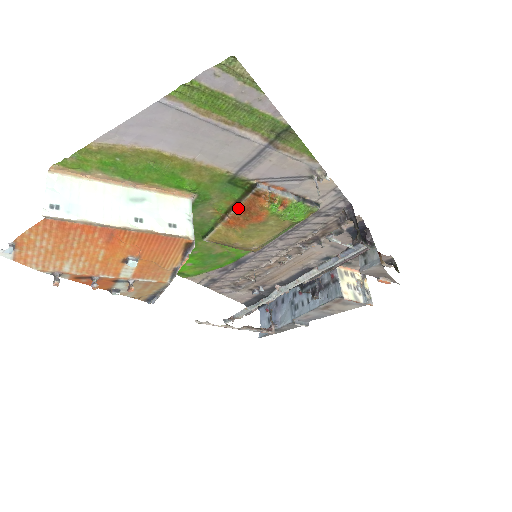
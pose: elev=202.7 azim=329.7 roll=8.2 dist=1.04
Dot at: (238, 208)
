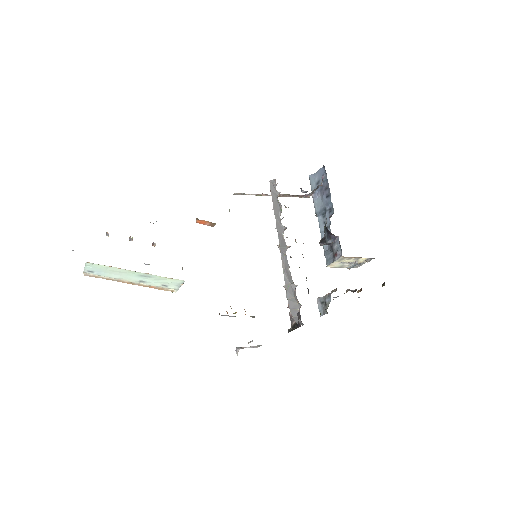
Dot at: occluded
